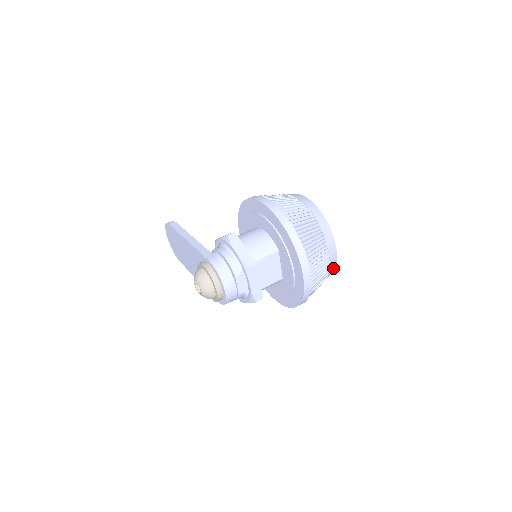
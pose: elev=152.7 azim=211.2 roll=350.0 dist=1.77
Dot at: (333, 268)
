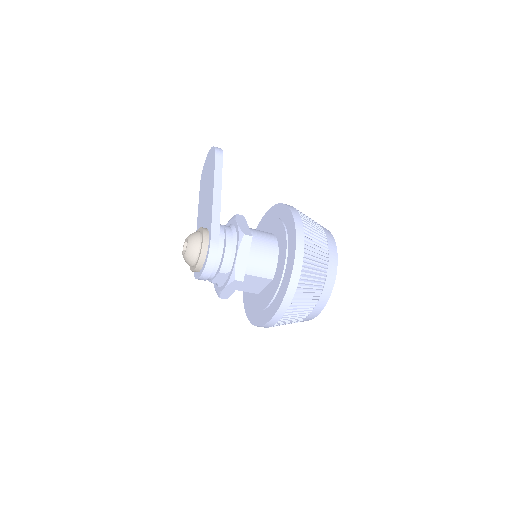
Dot at: occluded
